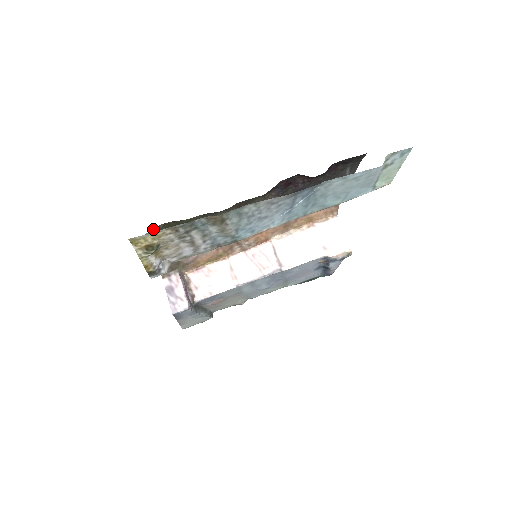
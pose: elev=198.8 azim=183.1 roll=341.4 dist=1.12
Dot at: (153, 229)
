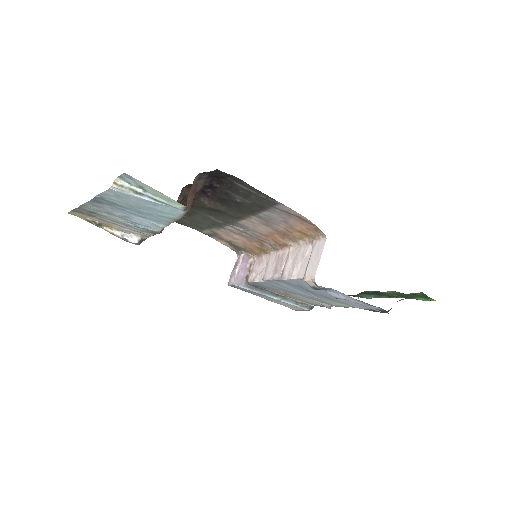
Dot at: occluded
